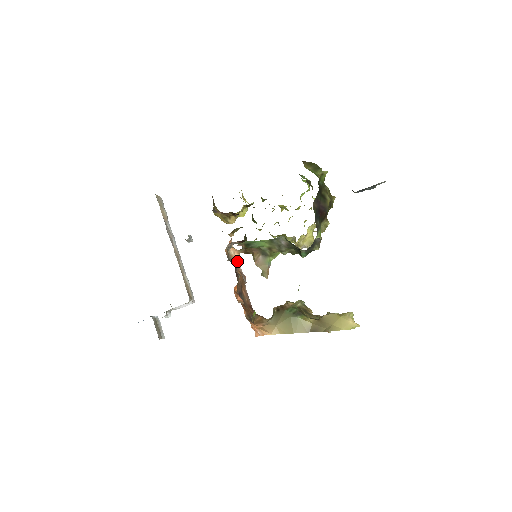
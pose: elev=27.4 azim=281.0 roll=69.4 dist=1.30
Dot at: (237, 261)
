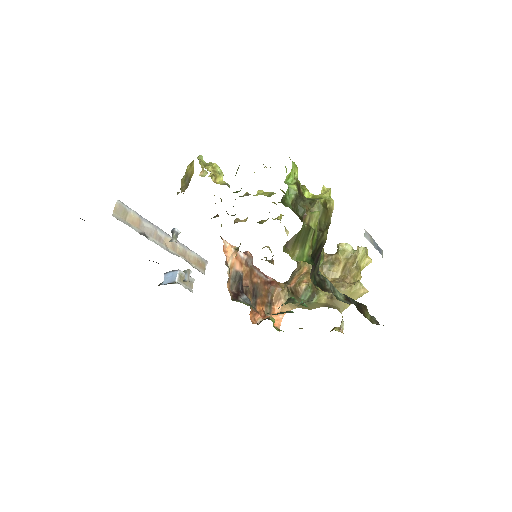
Dot at: (237, 255)
